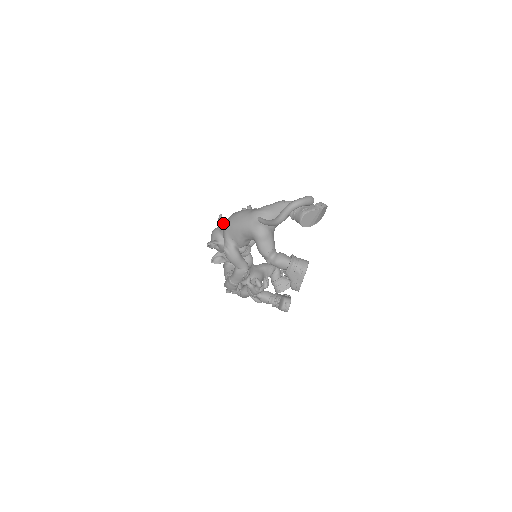
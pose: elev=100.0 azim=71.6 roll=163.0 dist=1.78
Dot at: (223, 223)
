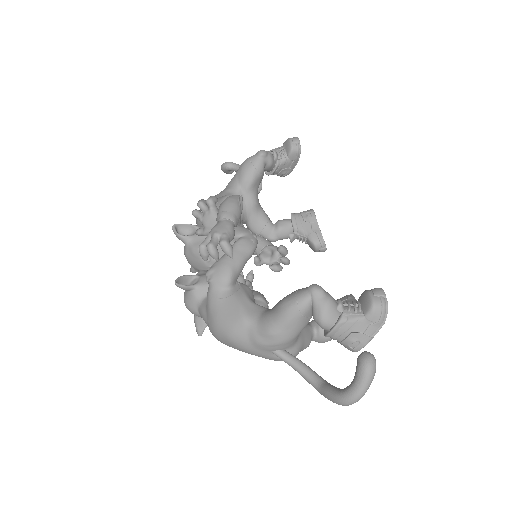
Dot at: (191, 290)
